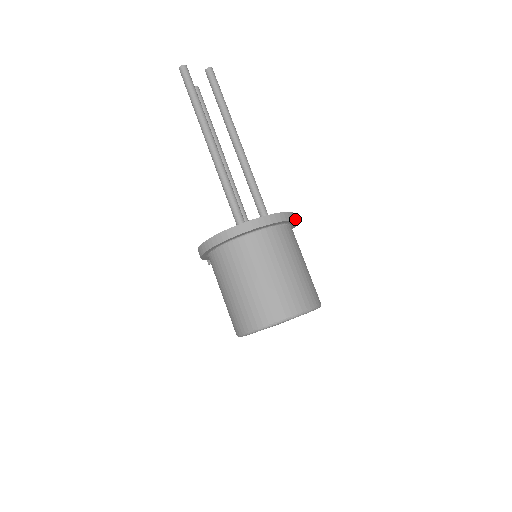
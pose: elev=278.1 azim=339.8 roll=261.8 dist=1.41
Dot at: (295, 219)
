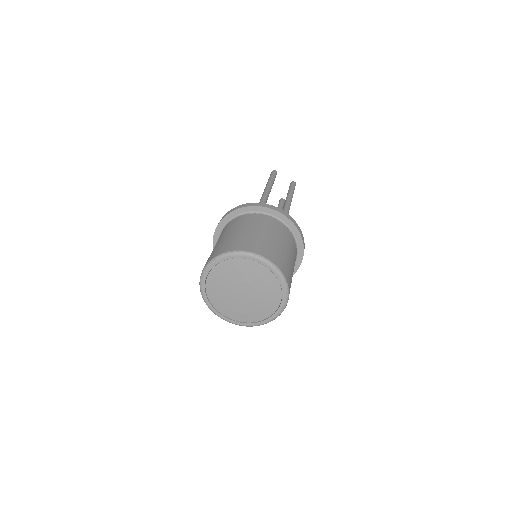
Dot at: (298, 229)
